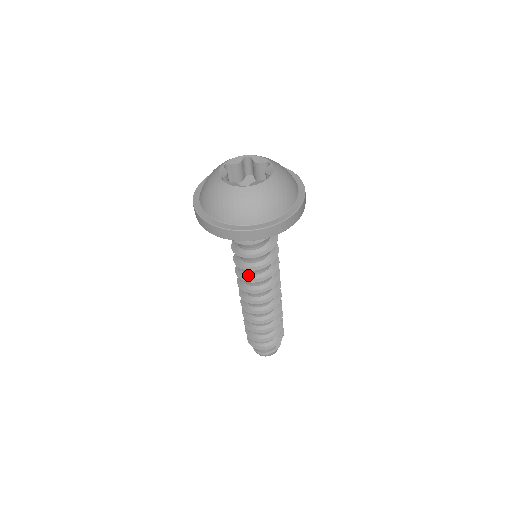
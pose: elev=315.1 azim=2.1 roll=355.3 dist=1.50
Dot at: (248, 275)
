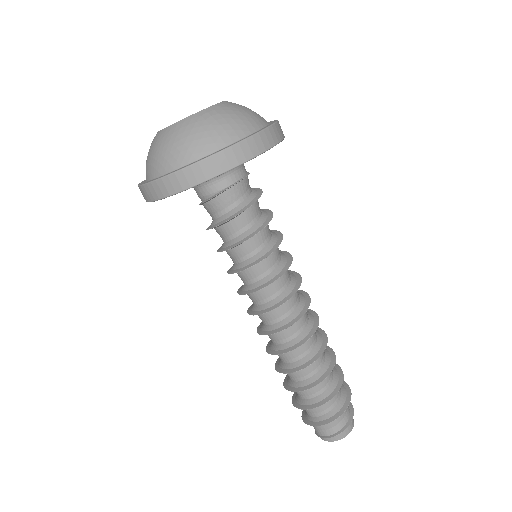
Dot at: (263, 279)
